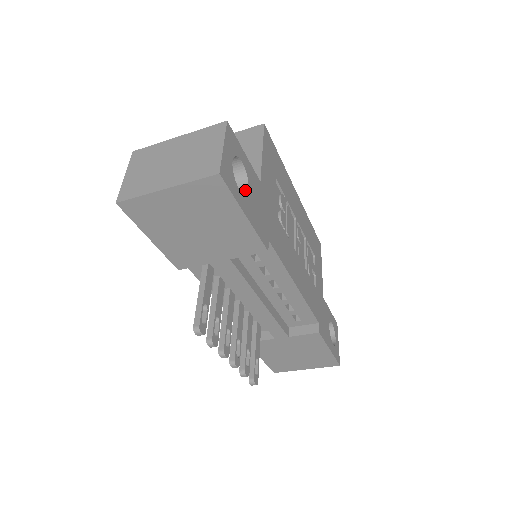
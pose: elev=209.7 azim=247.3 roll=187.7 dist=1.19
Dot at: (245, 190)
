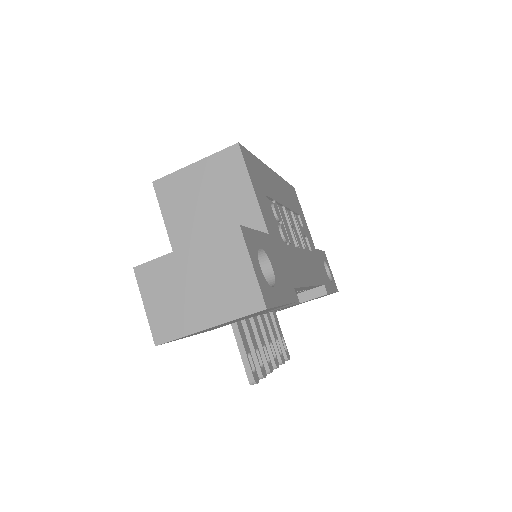
Dot at: (270, 270)
